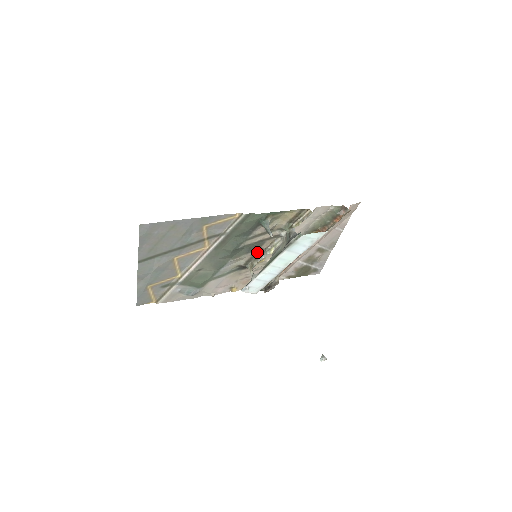
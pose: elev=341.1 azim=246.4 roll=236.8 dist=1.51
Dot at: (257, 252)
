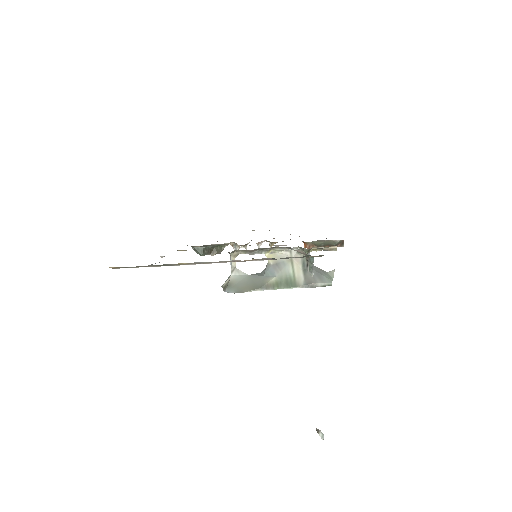
Dot at: (256, 249)
